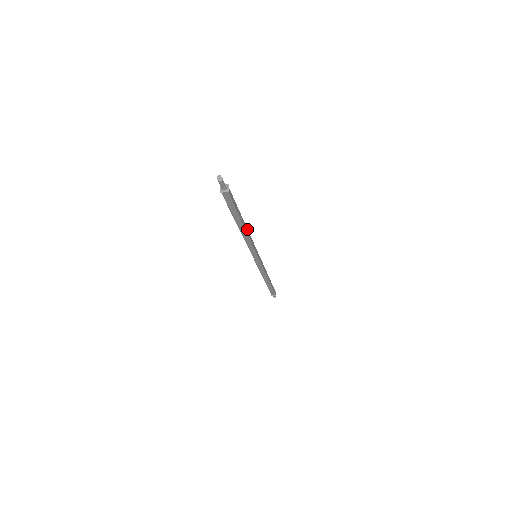
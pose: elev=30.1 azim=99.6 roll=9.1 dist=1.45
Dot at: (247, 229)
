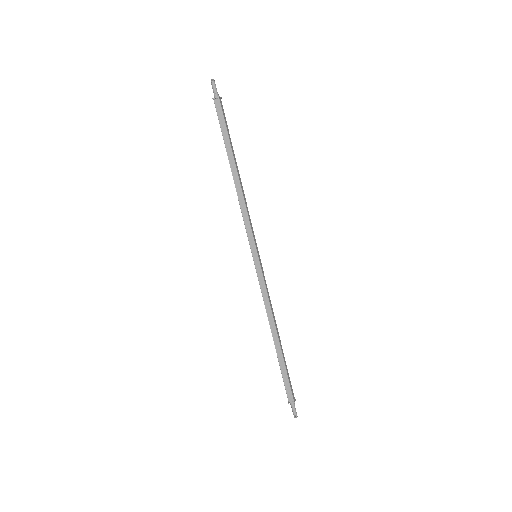
Dot at: (242, 187)
